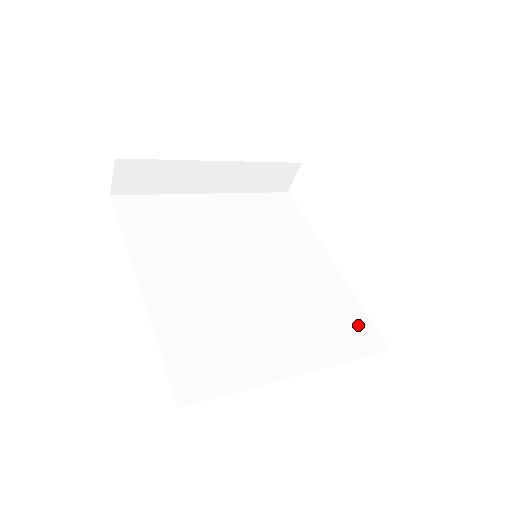
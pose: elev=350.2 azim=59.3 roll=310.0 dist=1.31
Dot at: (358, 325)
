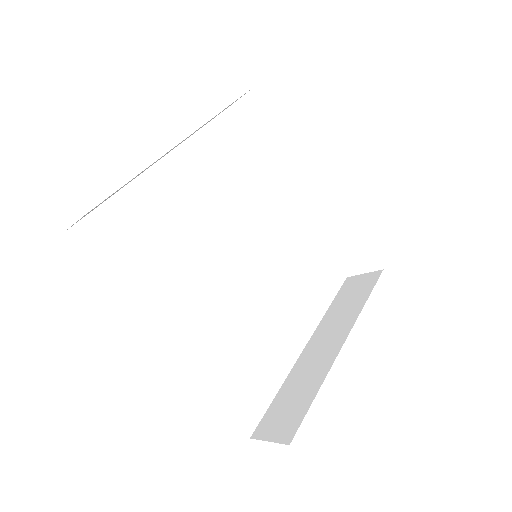
Dot at: (325, 266)
